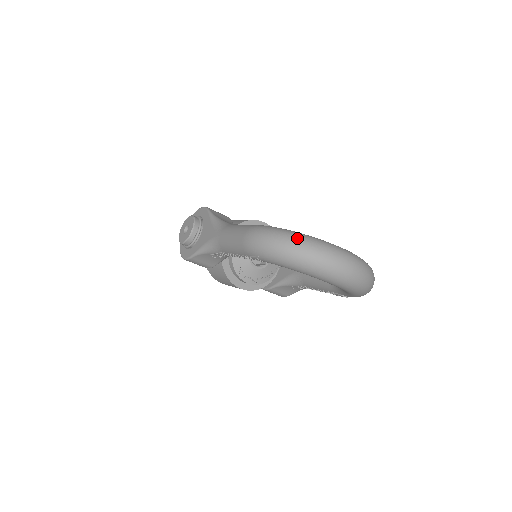
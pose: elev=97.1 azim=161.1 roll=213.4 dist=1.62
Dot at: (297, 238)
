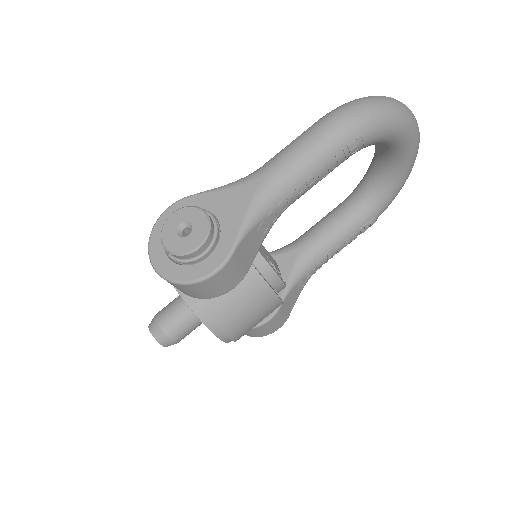
Dot at: occluded
